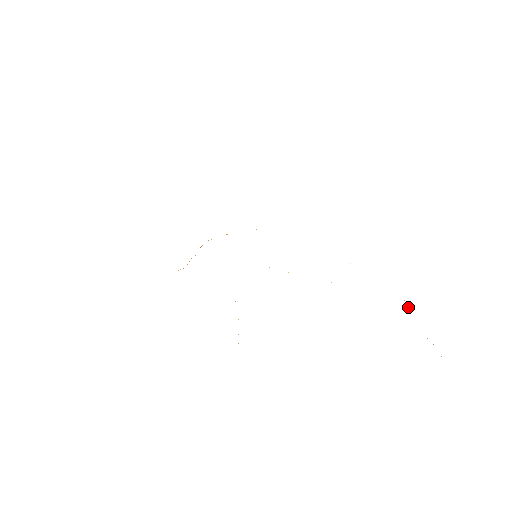
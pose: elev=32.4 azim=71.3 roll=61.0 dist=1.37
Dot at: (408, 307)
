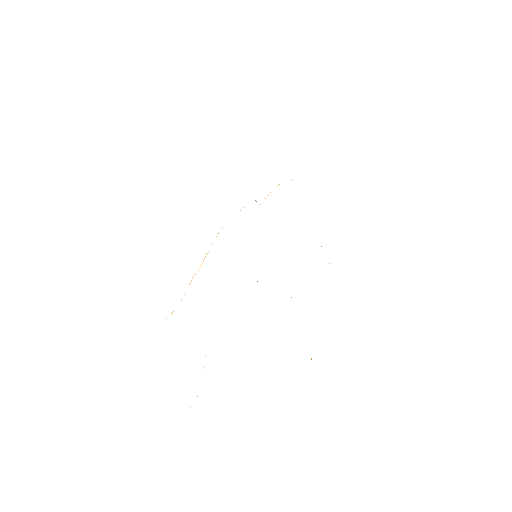
Dot at: occluded
